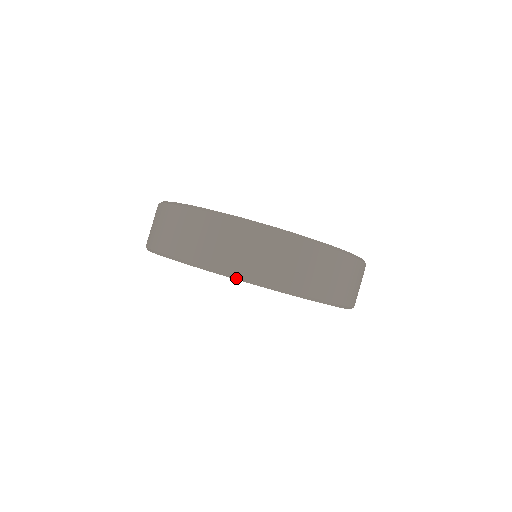
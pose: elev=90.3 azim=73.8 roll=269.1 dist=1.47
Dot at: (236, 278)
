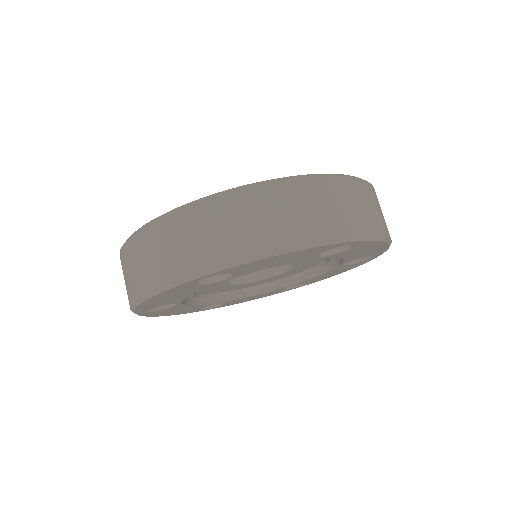
Dot at: (268, 256)
